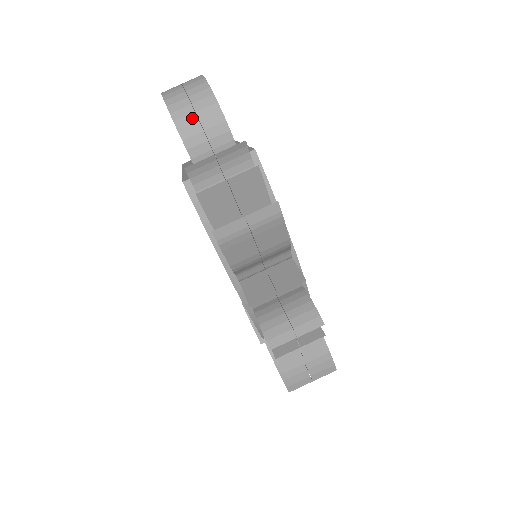
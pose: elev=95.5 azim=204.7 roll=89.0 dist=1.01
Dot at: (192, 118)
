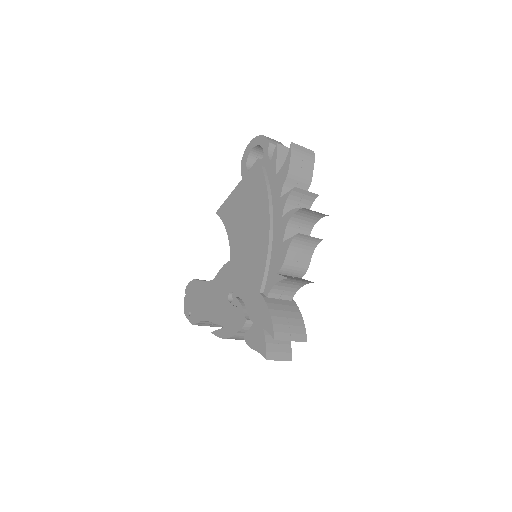
Dot at: (271, 139)
